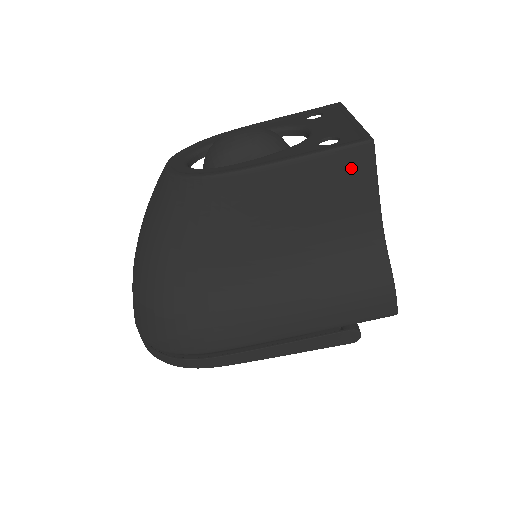
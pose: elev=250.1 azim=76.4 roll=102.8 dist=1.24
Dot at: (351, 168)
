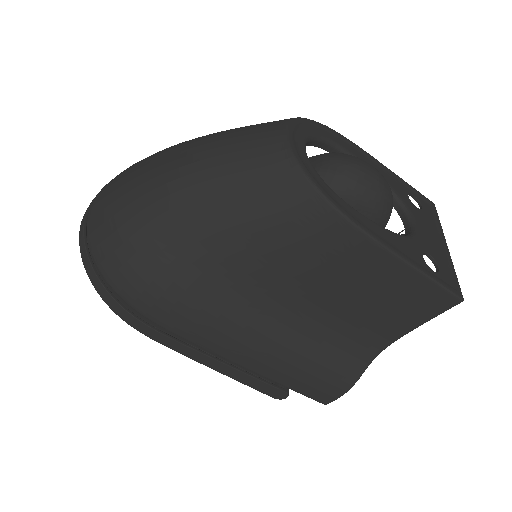
Dot at: (427, 302)
